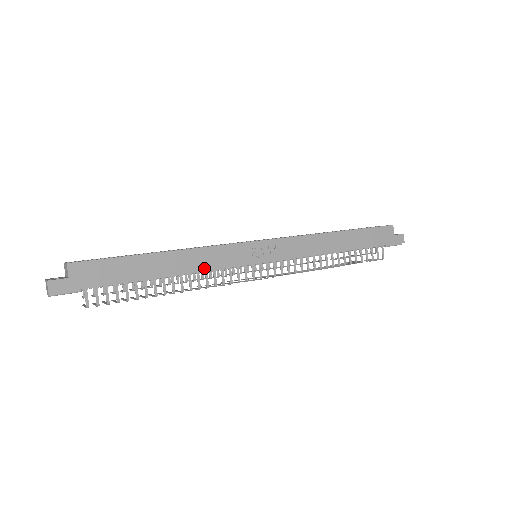
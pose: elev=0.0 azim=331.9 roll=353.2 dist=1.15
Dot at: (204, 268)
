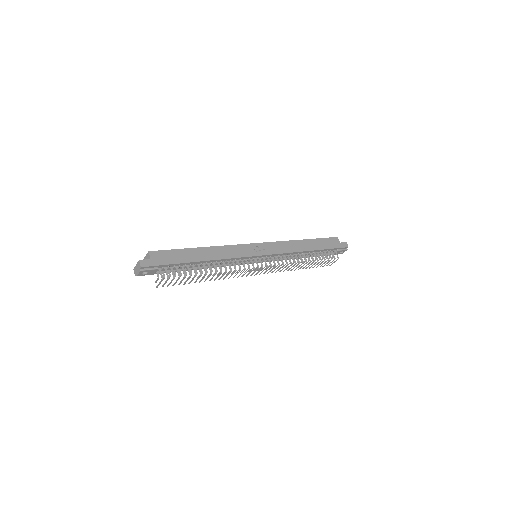
Dot at: (227, 257)
